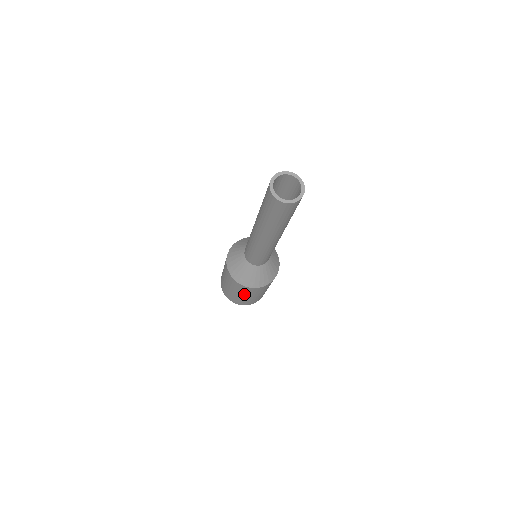
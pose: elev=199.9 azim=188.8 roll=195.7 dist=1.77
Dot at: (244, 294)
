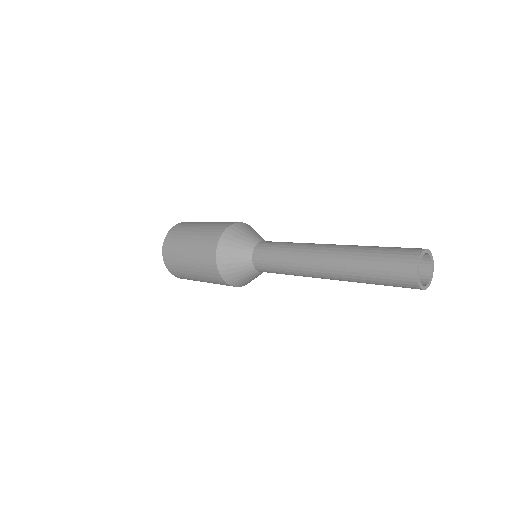
Dot at: occluded
